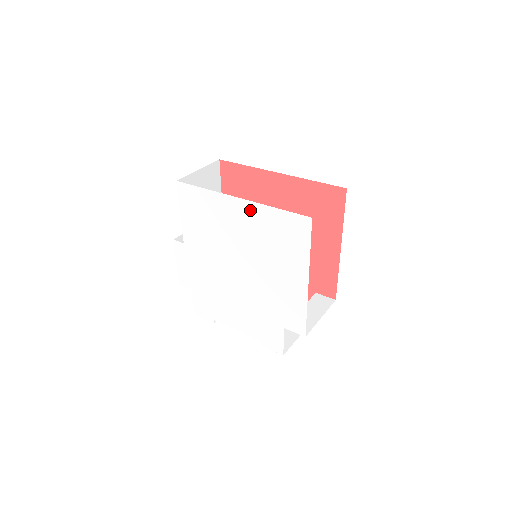
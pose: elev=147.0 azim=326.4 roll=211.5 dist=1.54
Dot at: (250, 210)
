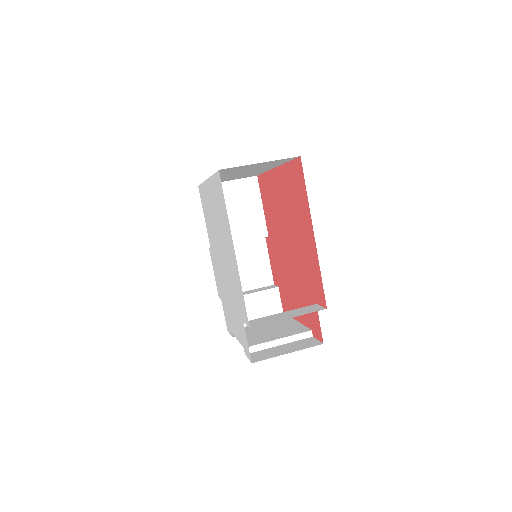
Dot at: (210, 188)
